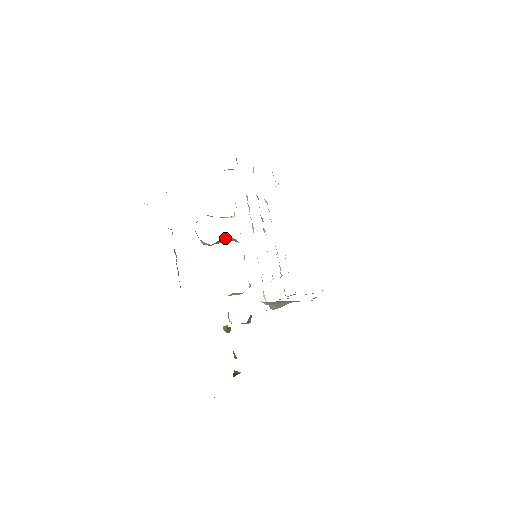
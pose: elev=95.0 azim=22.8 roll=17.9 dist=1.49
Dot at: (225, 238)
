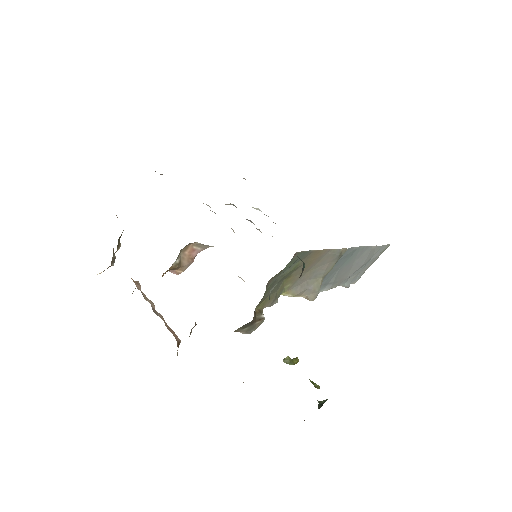
Dot at: (184, 248)
